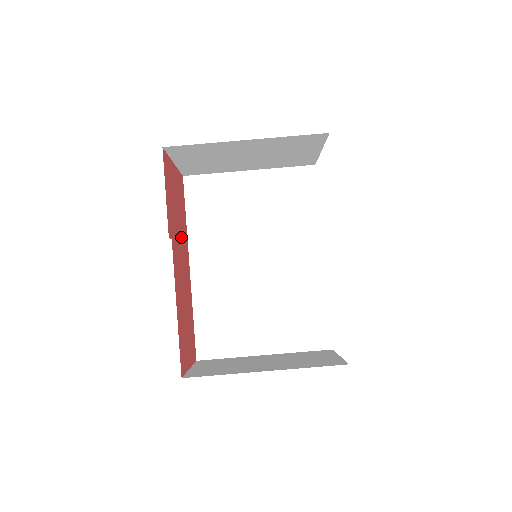
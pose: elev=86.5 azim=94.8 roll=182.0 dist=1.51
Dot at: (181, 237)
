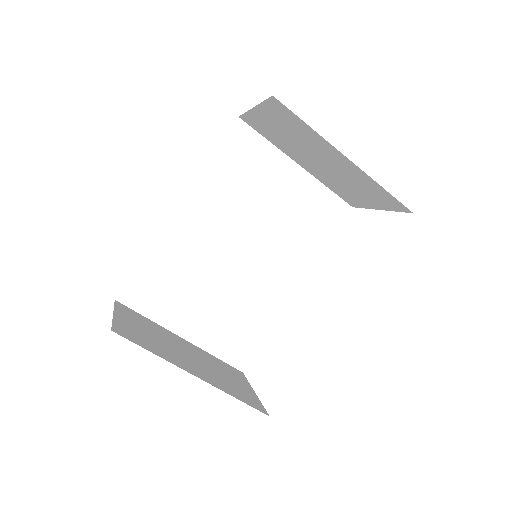
Dot at: occluded
